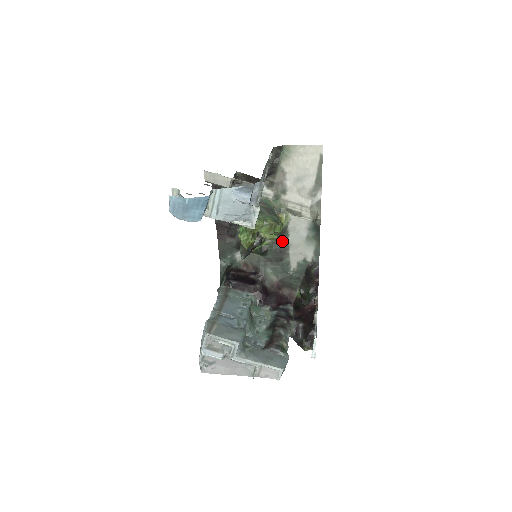
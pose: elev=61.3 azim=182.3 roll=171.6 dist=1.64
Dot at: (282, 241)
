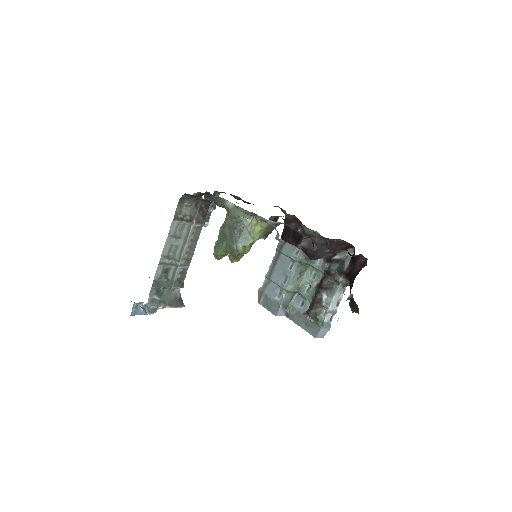
Dot at: (286, 224)
